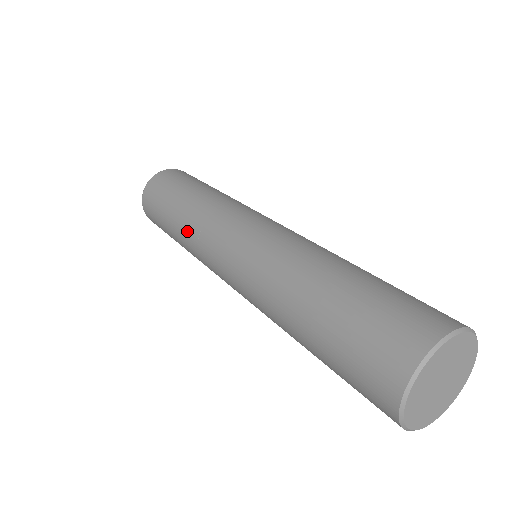
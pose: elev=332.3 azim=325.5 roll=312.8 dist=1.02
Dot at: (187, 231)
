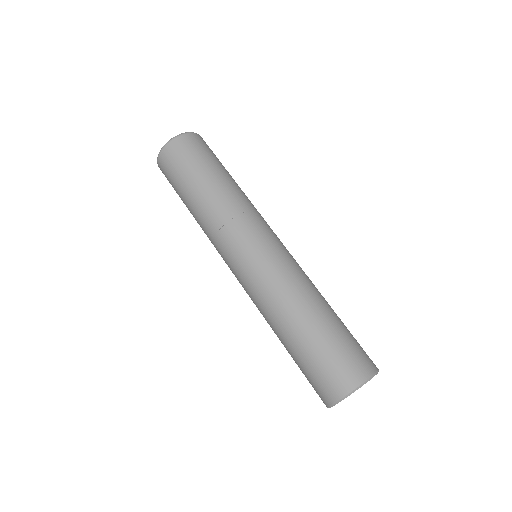
Dot at: (206, 219)
